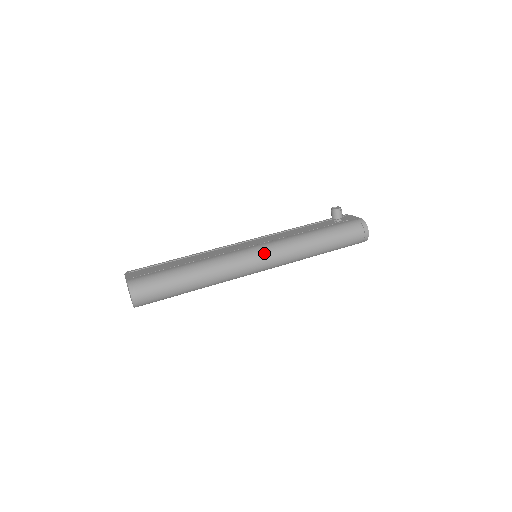
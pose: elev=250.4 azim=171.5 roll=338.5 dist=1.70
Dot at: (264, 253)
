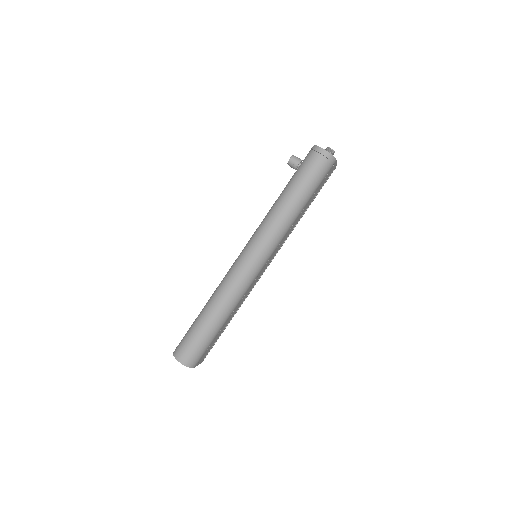
Dot at: (248, 249)
